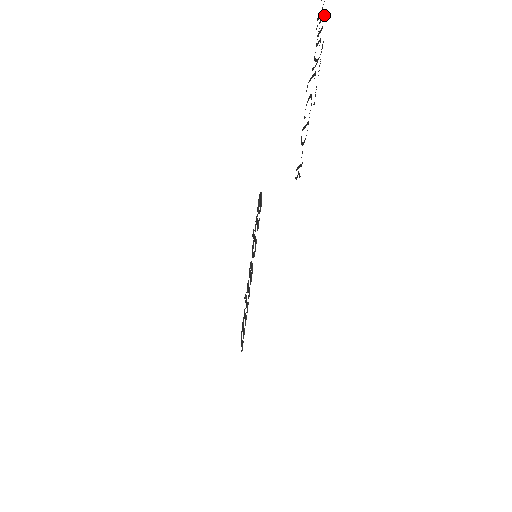
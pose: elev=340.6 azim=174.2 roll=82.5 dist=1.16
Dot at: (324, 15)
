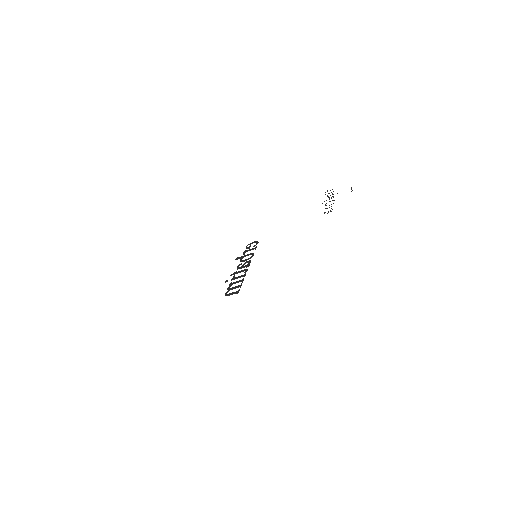
Dot at: occluded
